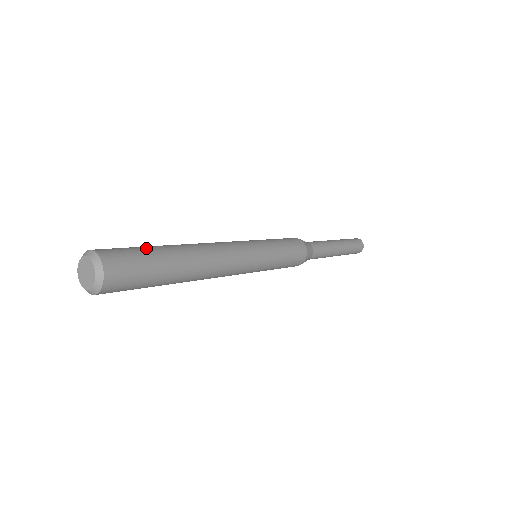
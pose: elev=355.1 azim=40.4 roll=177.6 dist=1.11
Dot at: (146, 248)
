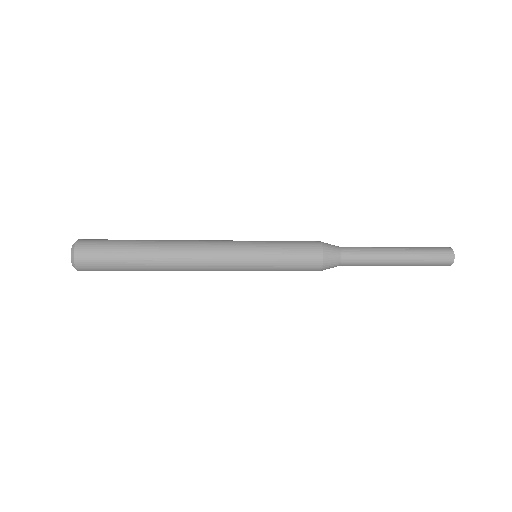
Dot at: occluded
